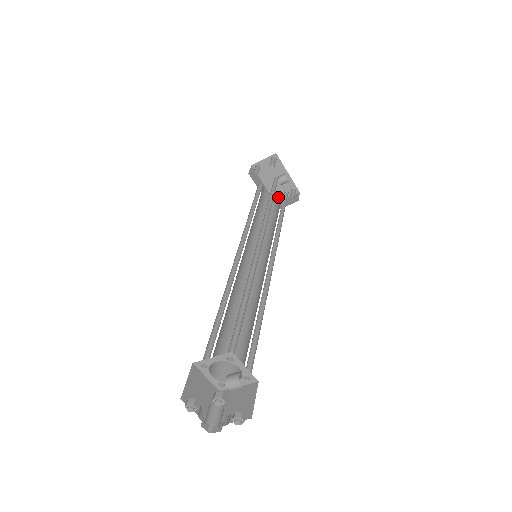
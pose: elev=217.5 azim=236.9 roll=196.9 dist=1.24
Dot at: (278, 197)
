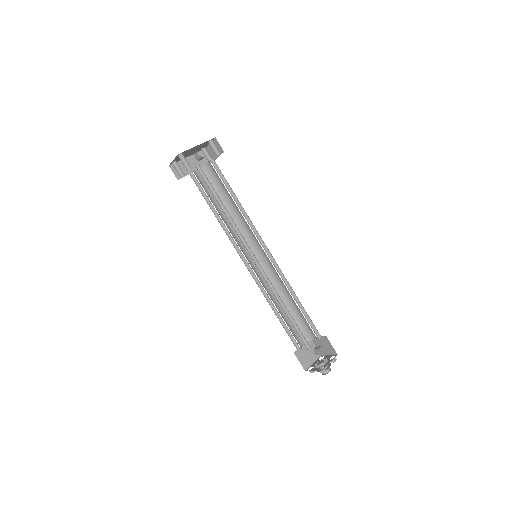
Dot at: (210, 166)
